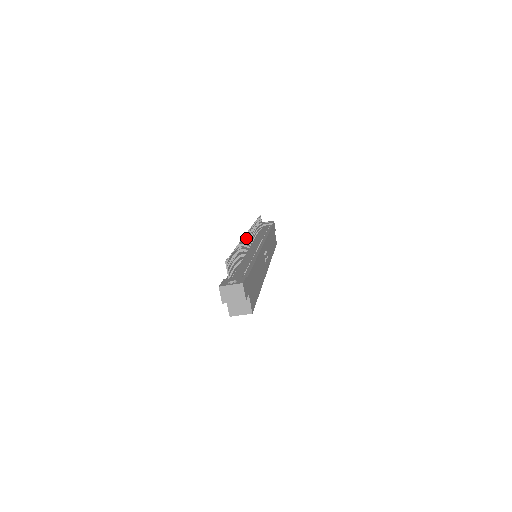
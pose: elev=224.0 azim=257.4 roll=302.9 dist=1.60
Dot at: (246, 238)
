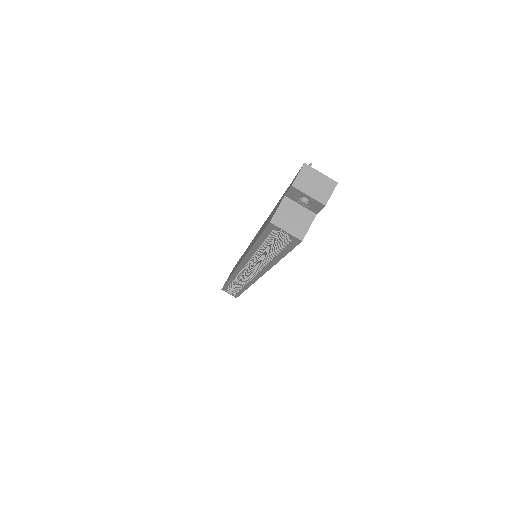
Dot at: occluded
